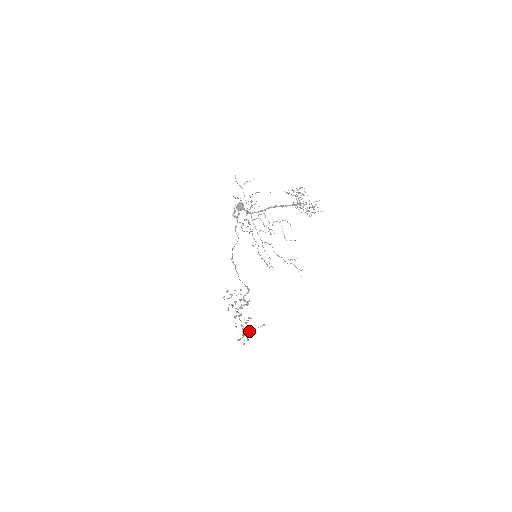
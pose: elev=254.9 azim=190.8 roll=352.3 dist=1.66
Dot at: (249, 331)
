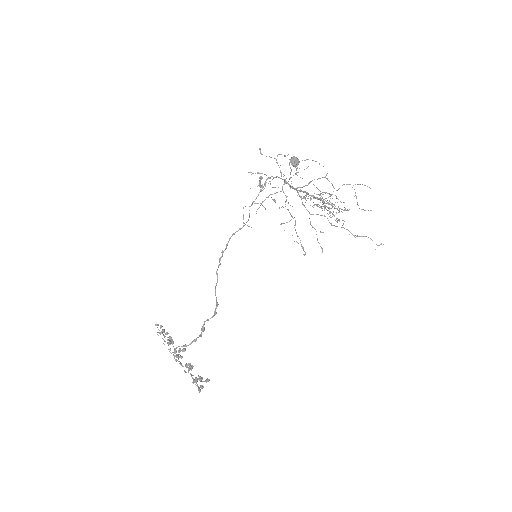
Dot at: occluded
